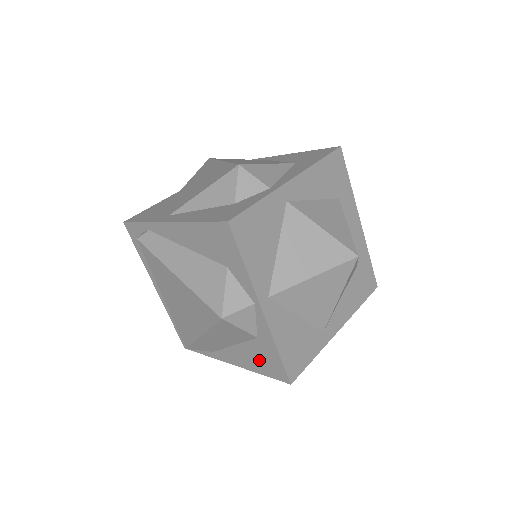
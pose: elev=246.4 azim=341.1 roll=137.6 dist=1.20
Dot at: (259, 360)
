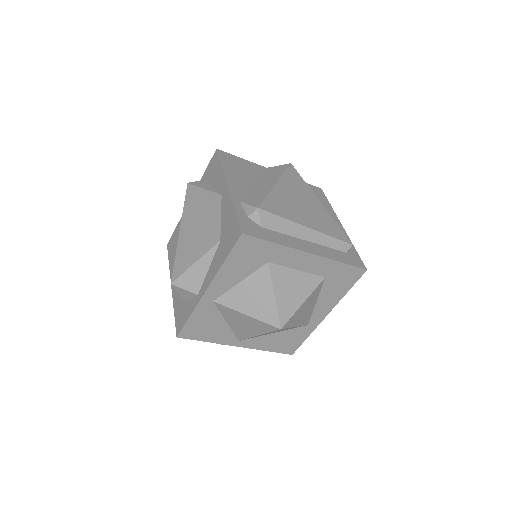
Dot at: occluded
